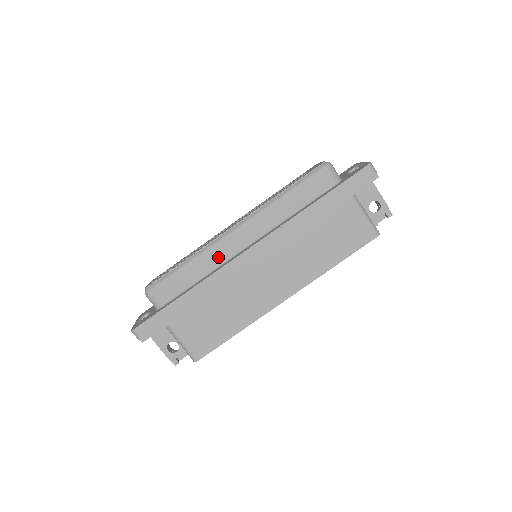
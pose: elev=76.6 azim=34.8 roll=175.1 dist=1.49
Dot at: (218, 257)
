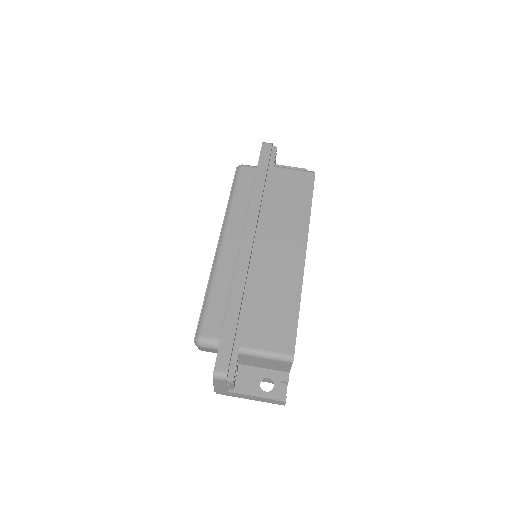
Dot at: (228, 267)
